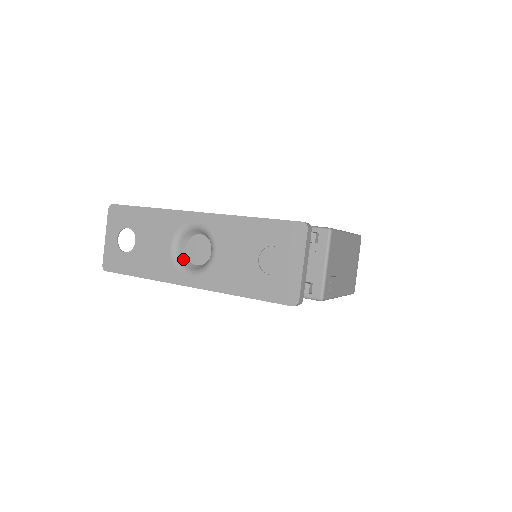
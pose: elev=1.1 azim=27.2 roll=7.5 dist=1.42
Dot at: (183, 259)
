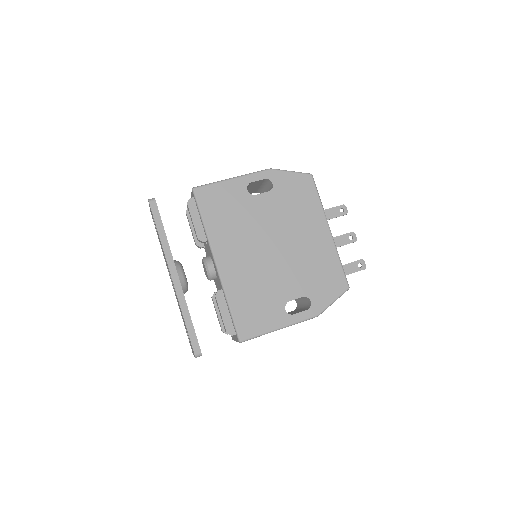
Dot at: occluded
